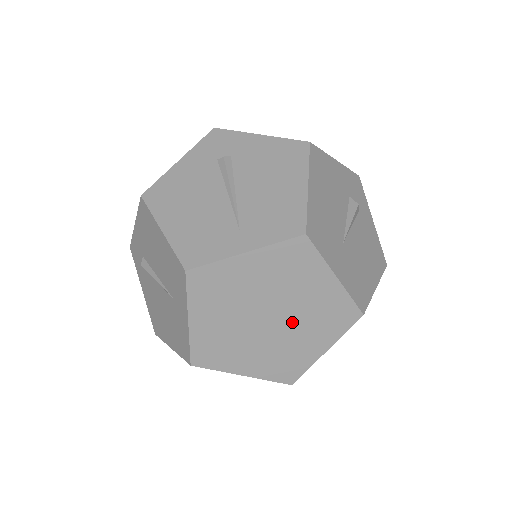
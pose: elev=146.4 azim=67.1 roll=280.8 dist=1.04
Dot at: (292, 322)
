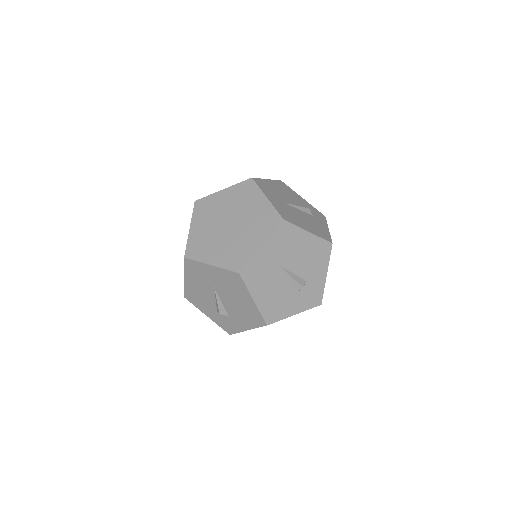
Dot at: (242, 226)
